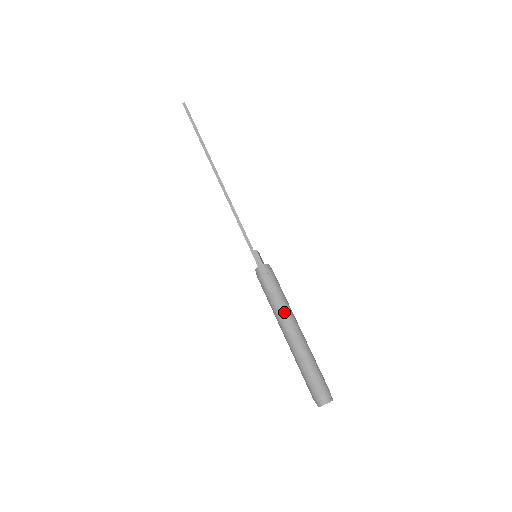
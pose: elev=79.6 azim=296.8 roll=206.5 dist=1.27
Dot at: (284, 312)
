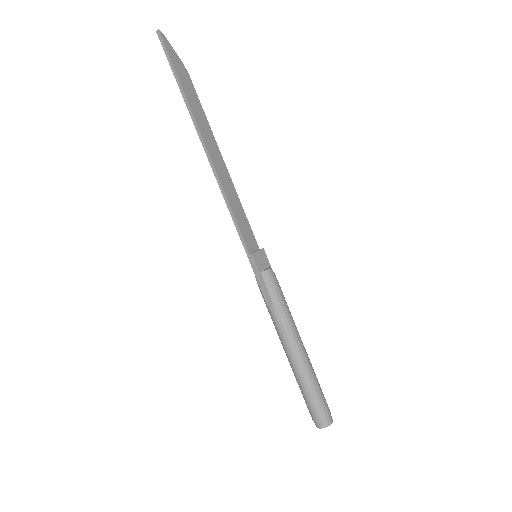
Dot at: (282, 331)
